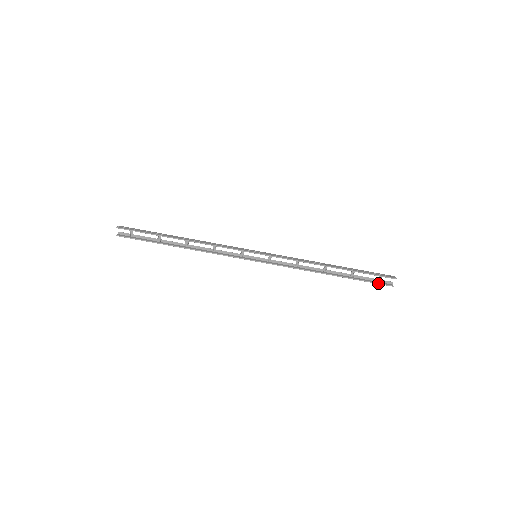
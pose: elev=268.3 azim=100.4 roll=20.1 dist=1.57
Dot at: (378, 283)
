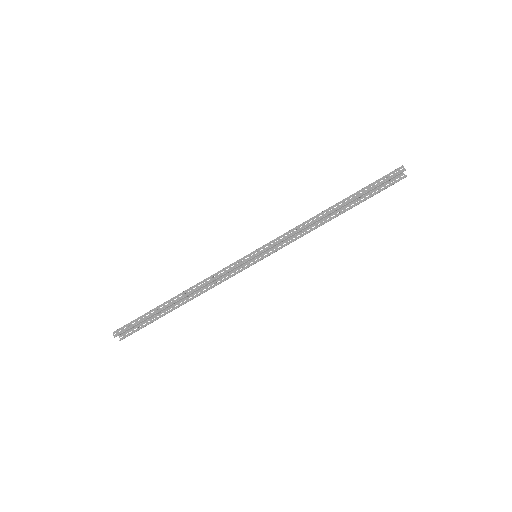
Dot at: (389, 186)
